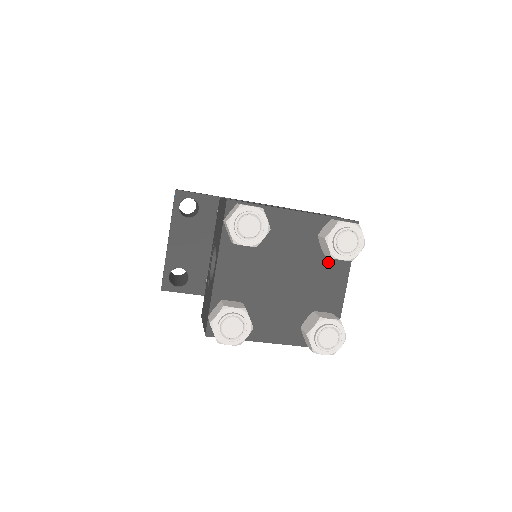
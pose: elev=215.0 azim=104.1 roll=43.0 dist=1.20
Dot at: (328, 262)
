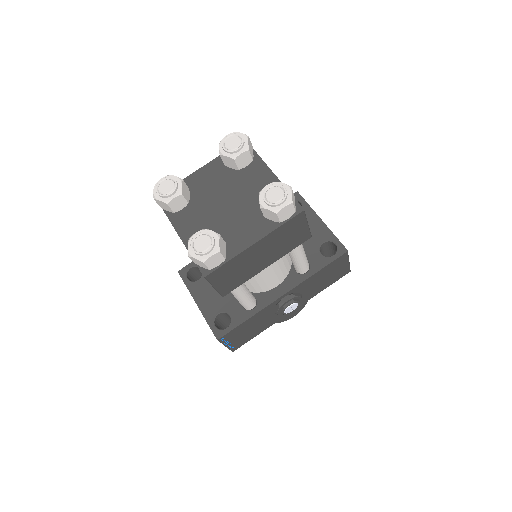
Dot at: (246, 172)
